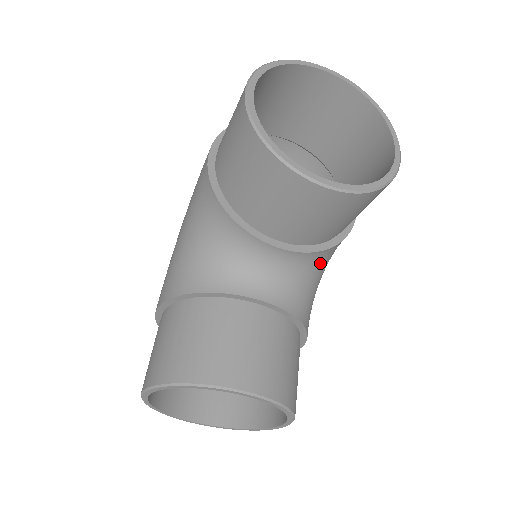
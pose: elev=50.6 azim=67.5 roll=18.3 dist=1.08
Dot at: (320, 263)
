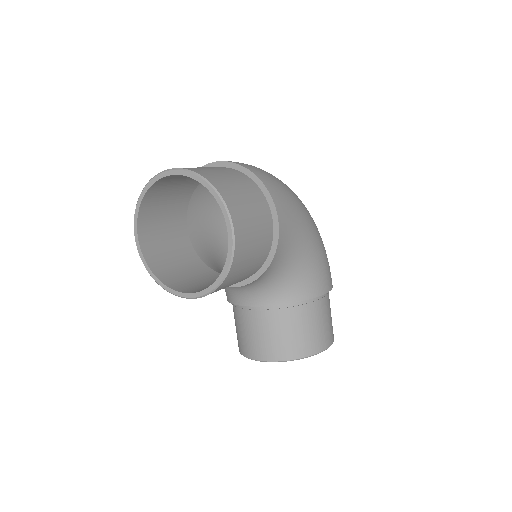
Dot at: (275, 271)
